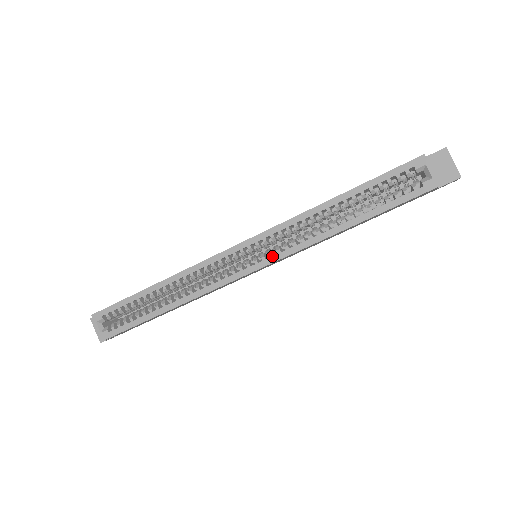
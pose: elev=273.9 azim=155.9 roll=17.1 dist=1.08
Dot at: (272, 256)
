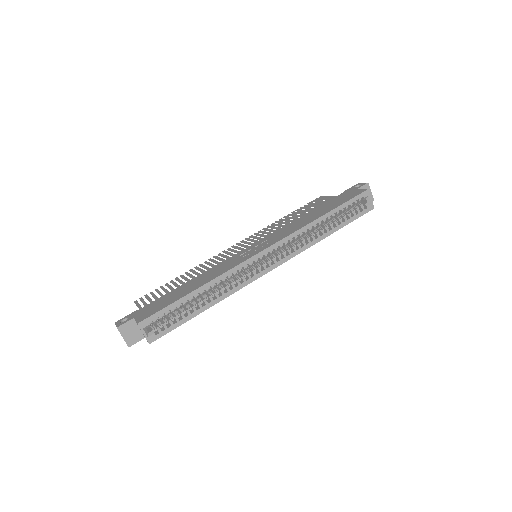
Dot at: (286, 257)
